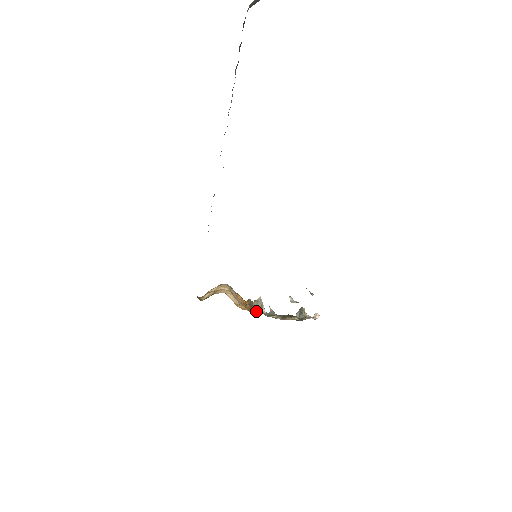
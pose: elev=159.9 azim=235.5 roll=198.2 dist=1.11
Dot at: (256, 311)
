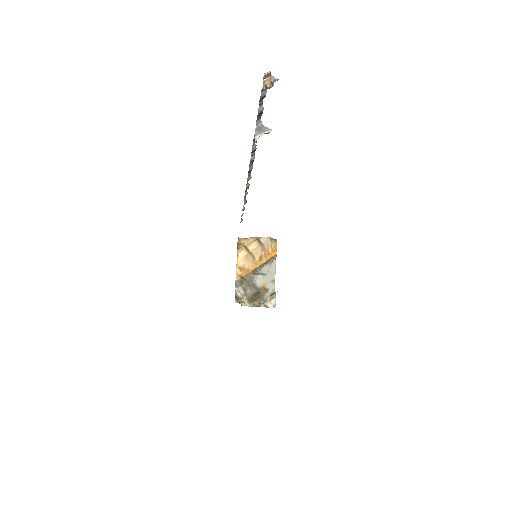
Dot at: (238, 280)
